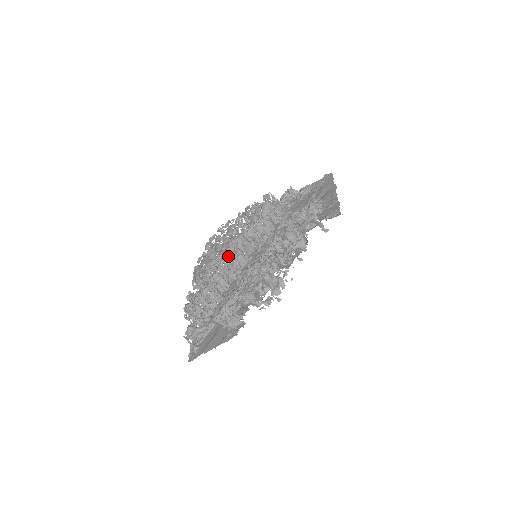
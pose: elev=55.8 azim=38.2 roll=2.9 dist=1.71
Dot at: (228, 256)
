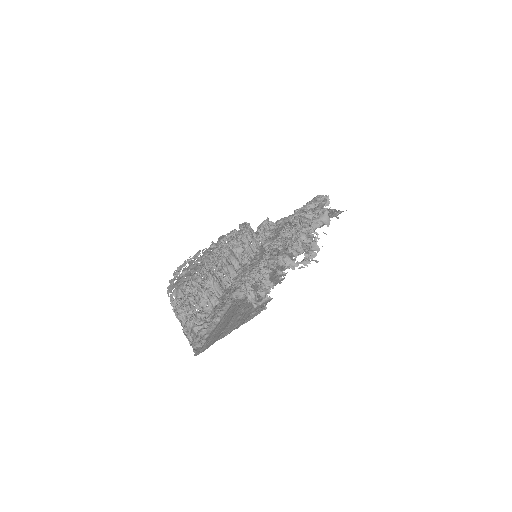
Dot at: (220, 260)
